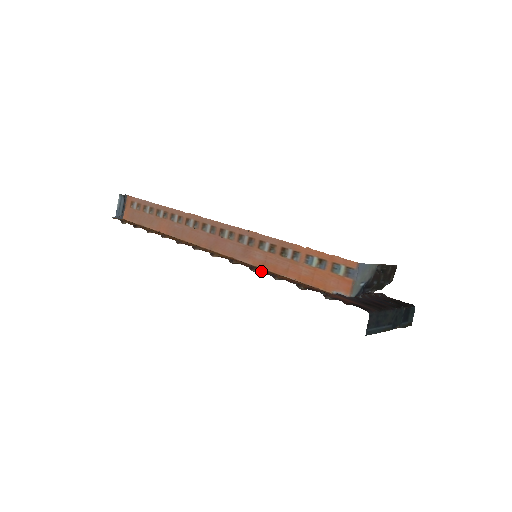
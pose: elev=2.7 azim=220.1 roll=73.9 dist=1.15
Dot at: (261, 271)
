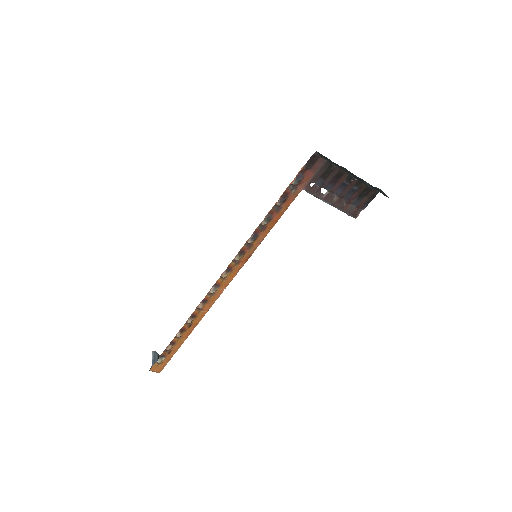
Dot at: (254, 234)
